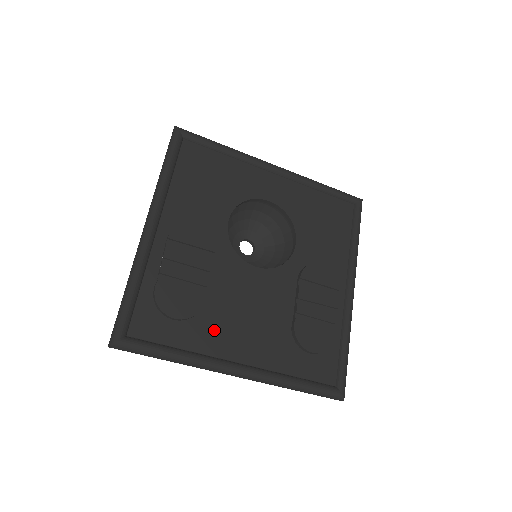
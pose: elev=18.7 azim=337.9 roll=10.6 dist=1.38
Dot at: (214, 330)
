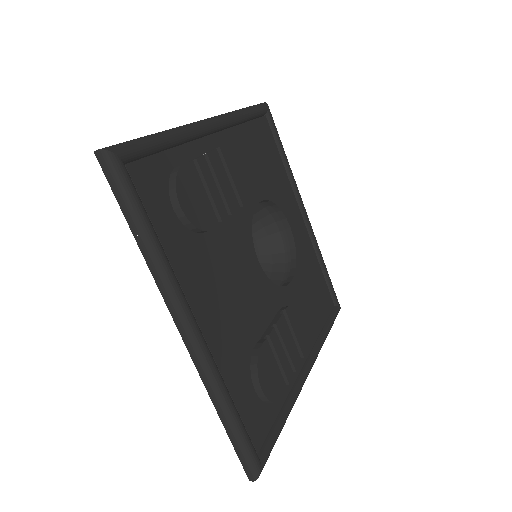
Dot at: (198, 265)
